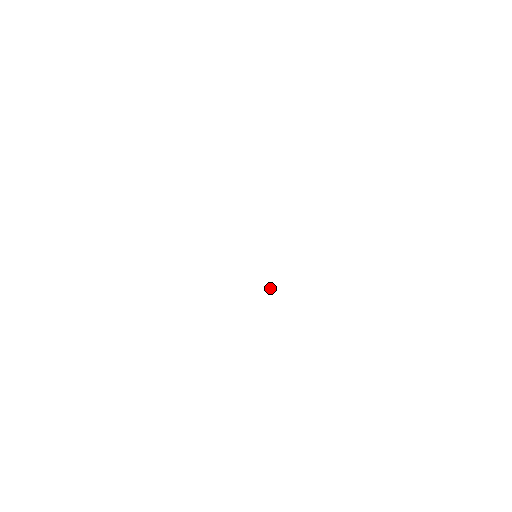
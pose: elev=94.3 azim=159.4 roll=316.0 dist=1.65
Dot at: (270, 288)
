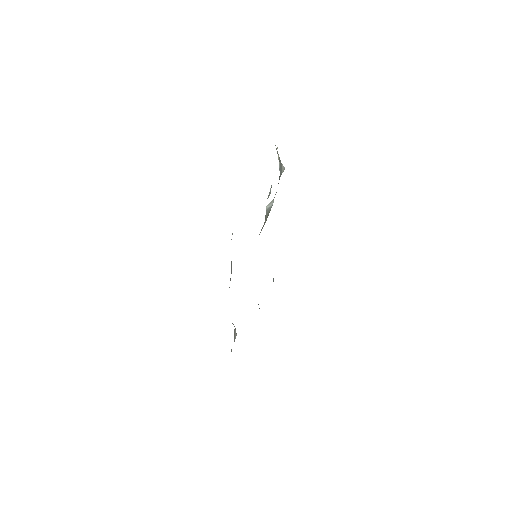
Dot at: occluded
